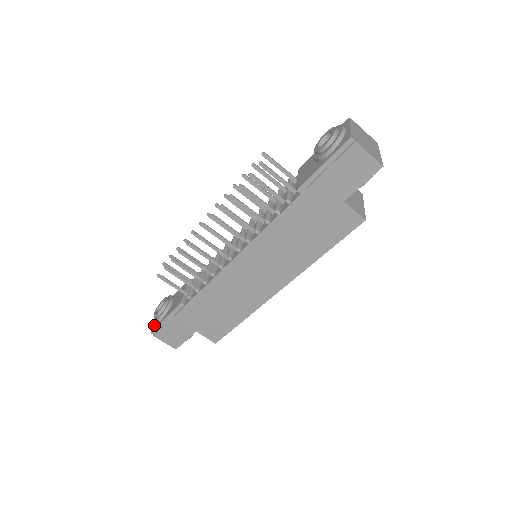
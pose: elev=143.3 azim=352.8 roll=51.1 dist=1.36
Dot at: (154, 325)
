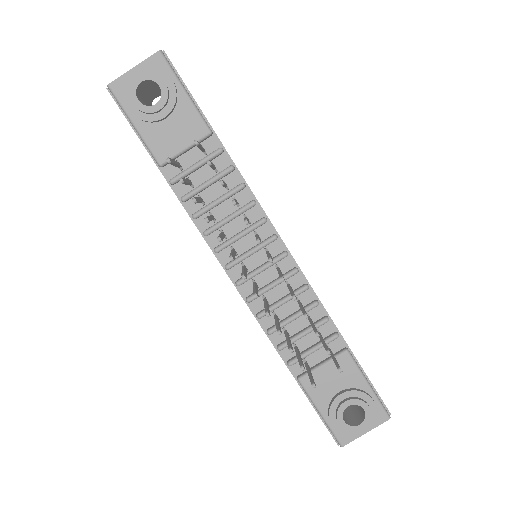
Dot at: (121, 82)
